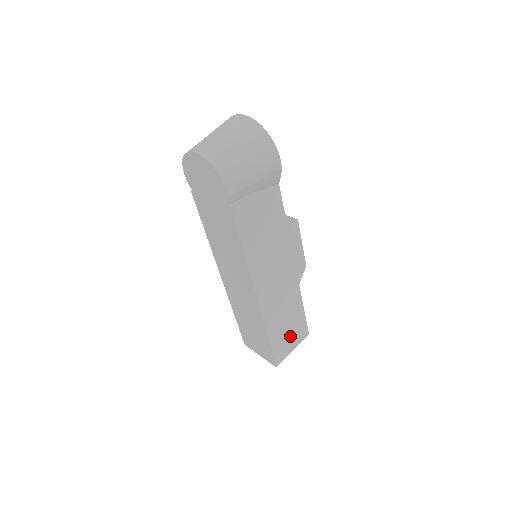
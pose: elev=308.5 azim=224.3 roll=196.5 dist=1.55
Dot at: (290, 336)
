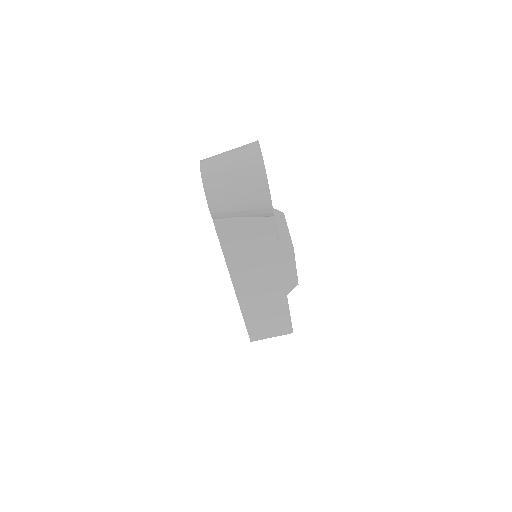
Dot at: (270, 327)
